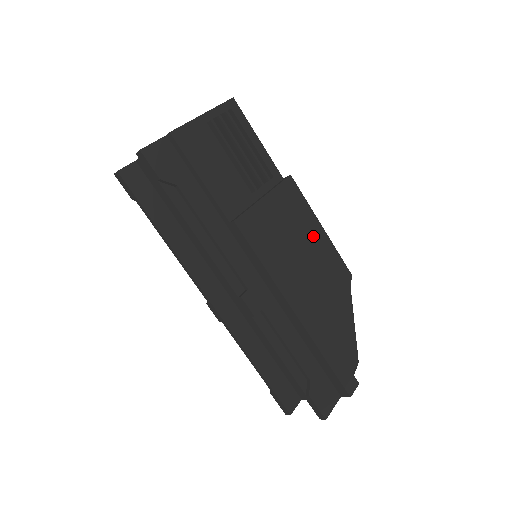
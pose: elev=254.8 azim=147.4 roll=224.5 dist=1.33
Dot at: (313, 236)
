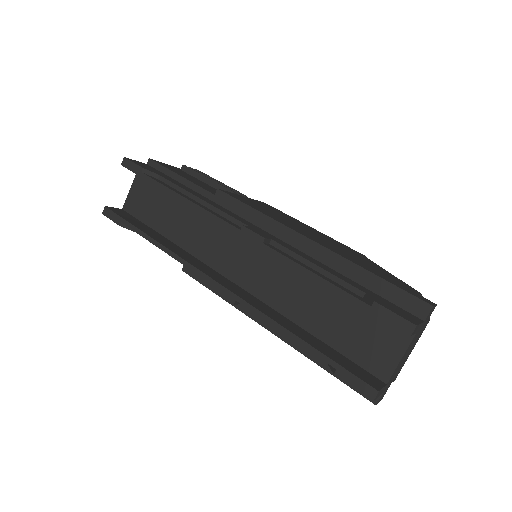
Dot at: (305, 226)
